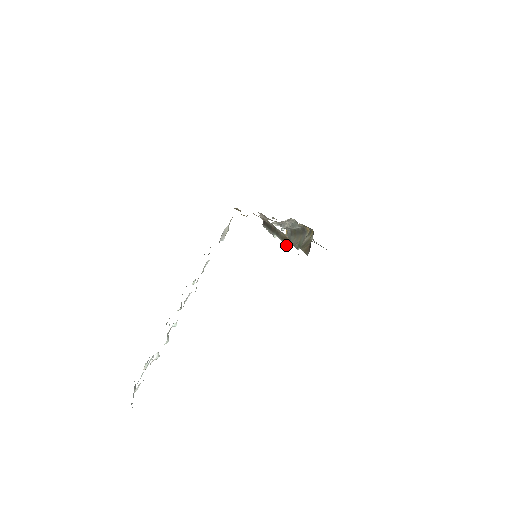
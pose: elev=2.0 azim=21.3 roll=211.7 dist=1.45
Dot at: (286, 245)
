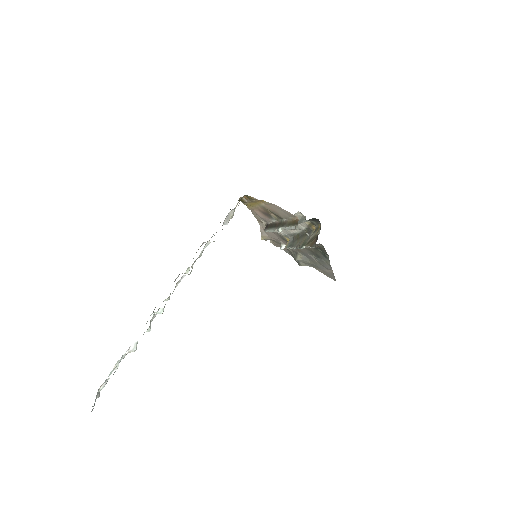
Dot at: (294, 228)
